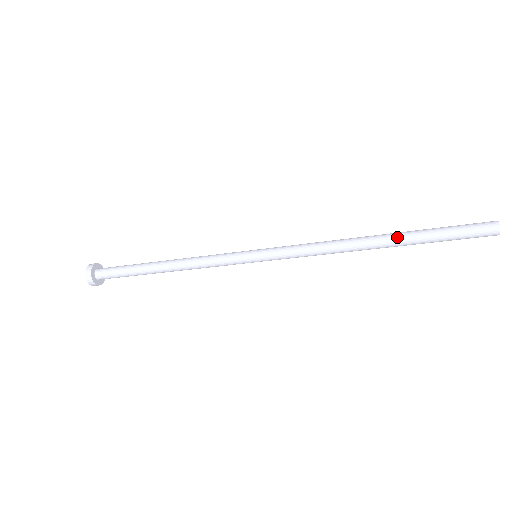
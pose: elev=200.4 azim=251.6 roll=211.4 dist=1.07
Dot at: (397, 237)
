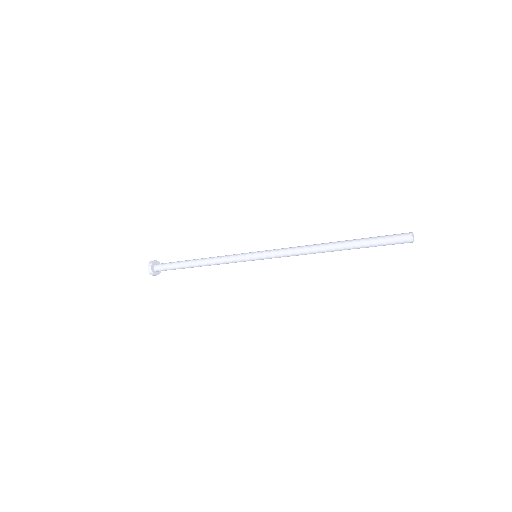
Dot at: (346, 241)
